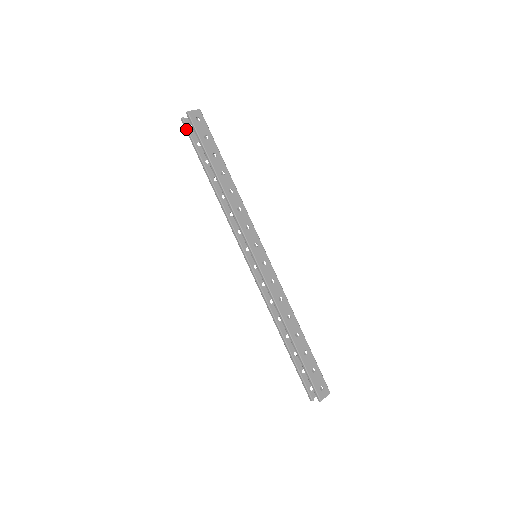
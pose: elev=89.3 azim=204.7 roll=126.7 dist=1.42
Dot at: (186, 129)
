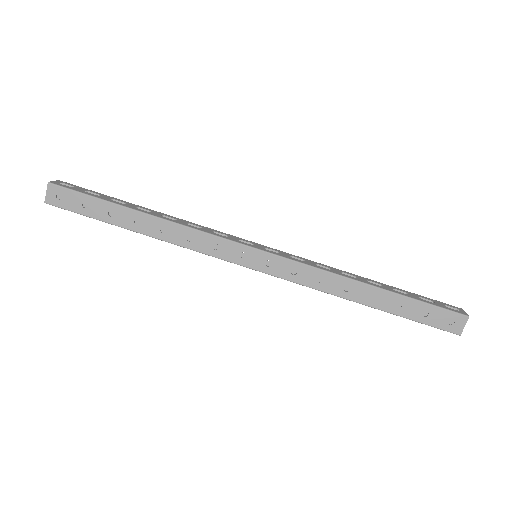
Dot at: occluded
